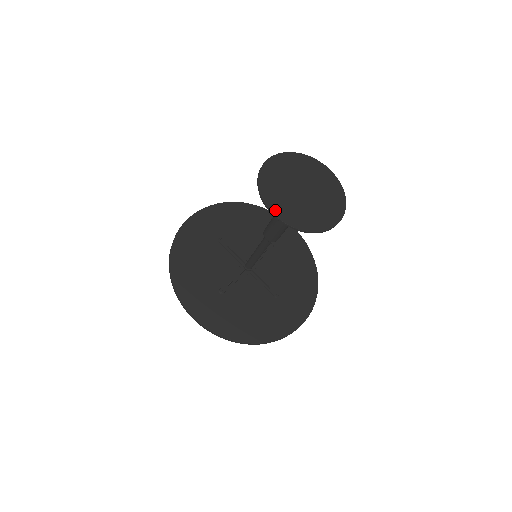
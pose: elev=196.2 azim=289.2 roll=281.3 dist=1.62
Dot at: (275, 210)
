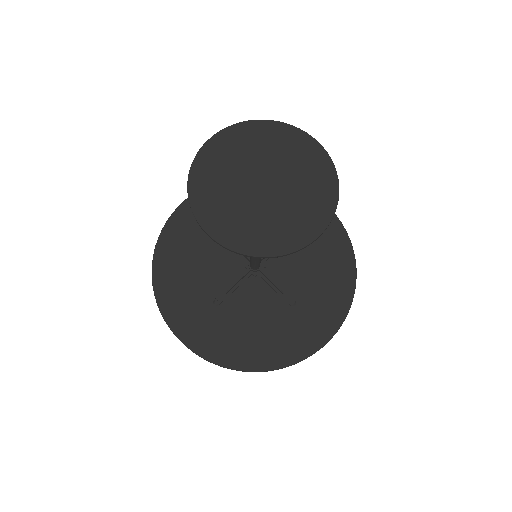
Dot at: (209, 226)
